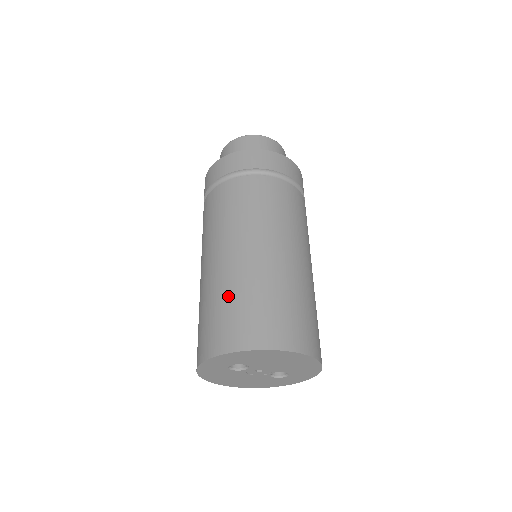
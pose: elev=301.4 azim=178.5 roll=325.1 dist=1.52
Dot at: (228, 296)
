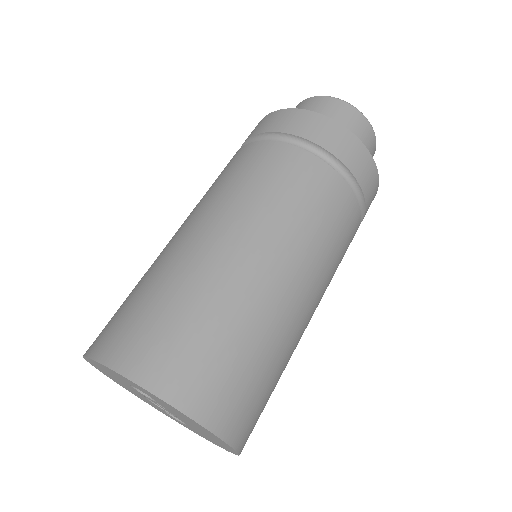
Dot at: (209, 312)
